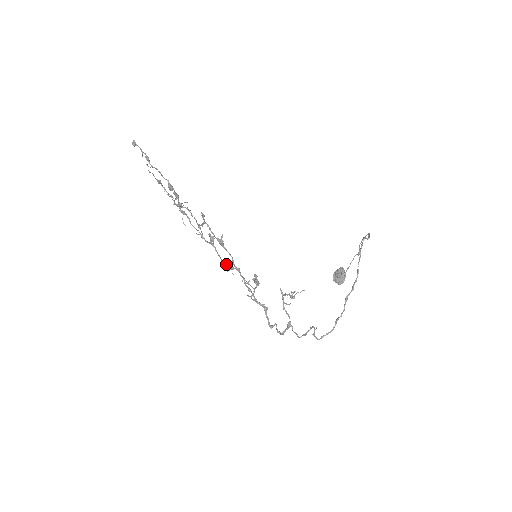
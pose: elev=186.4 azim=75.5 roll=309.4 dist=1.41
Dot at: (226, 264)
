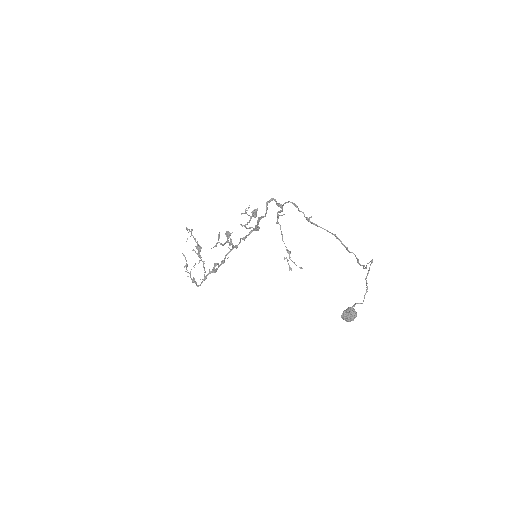
Dot at: (223, 262)
